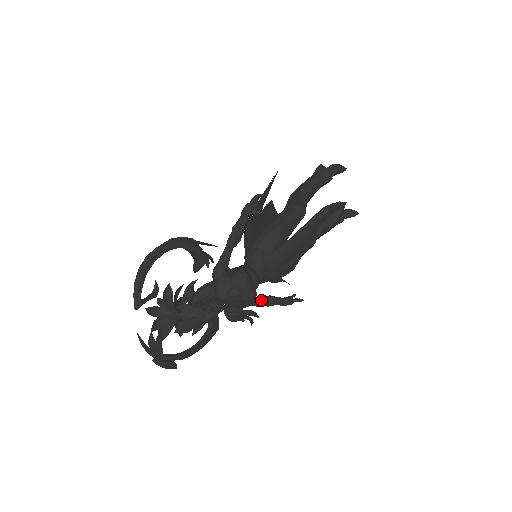
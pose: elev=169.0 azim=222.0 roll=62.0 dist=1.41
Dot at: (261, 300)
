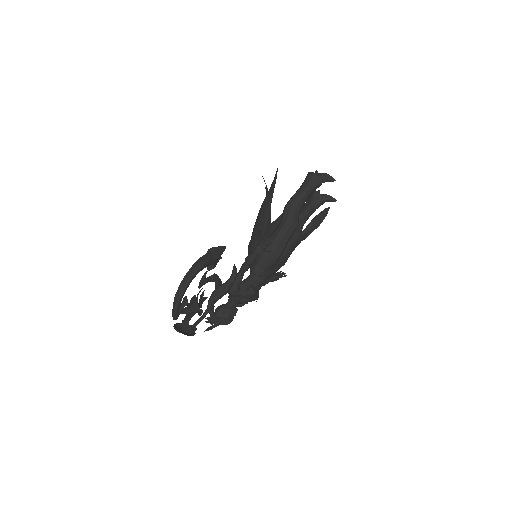
Dot at: occluded
